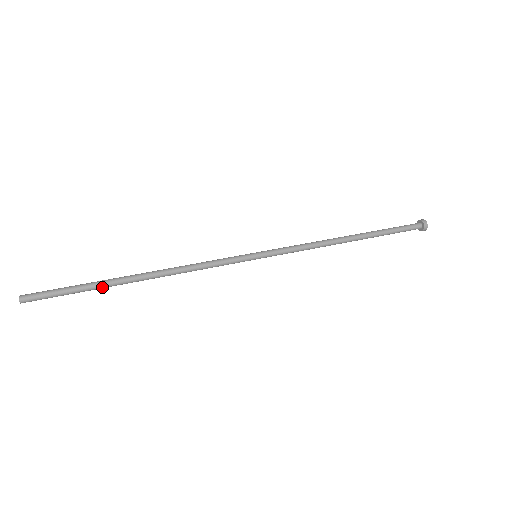
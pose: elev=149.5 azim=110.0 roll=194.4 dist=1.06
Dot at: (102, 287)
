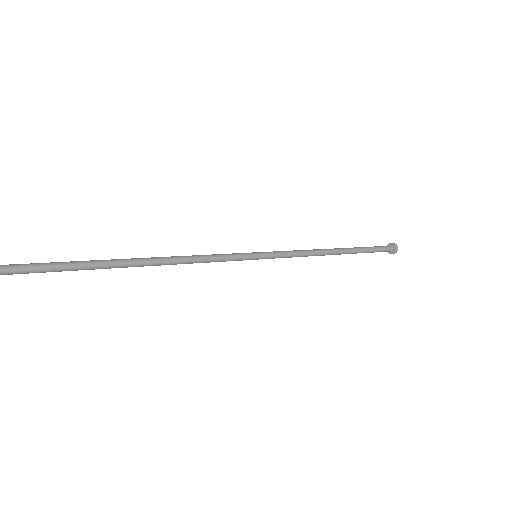
Dot at: (96, 268)
